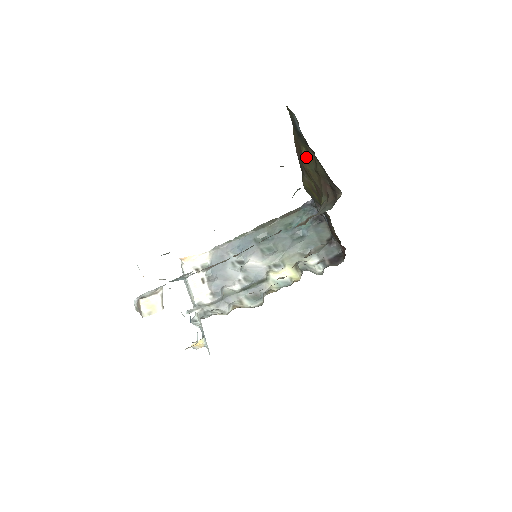
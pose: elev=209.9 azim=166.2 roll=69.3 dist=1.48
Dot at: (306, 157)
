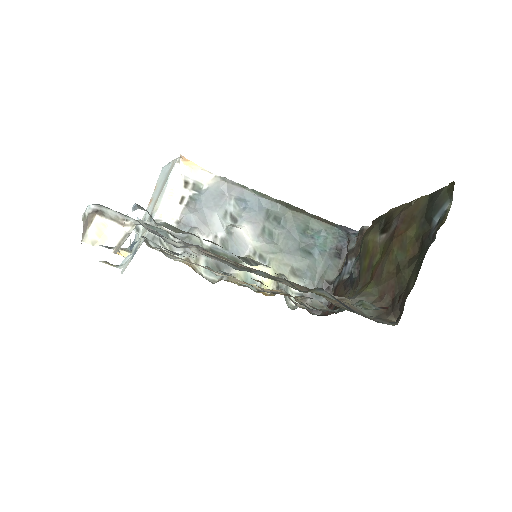
Dot at: (406, 241)
